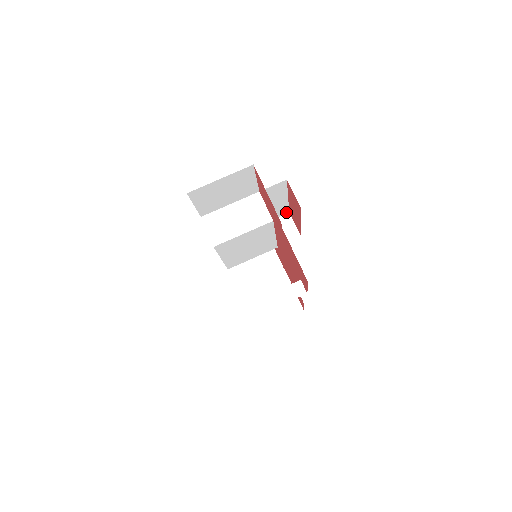
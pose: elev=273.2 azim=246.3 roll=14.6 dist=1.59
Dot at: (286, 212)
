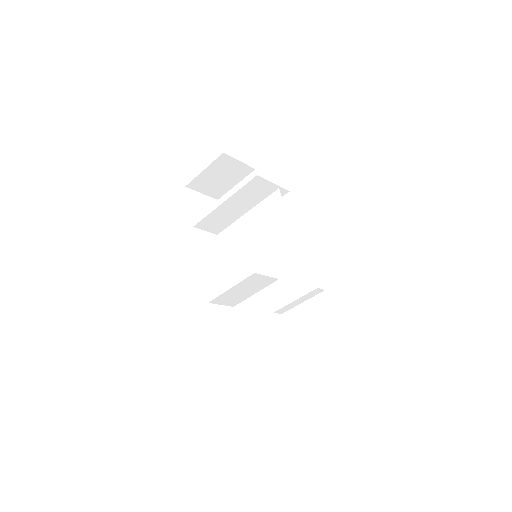
Dot at: occluded
